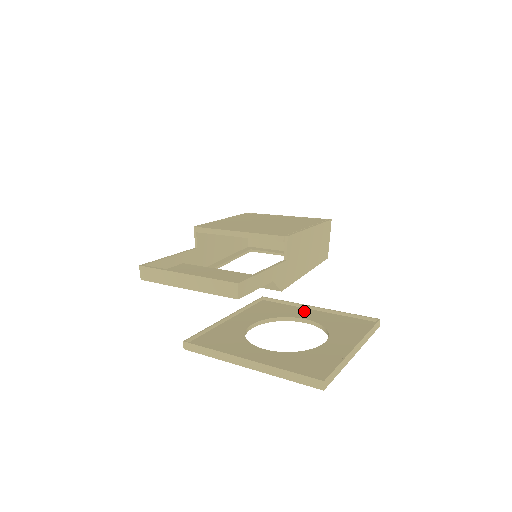
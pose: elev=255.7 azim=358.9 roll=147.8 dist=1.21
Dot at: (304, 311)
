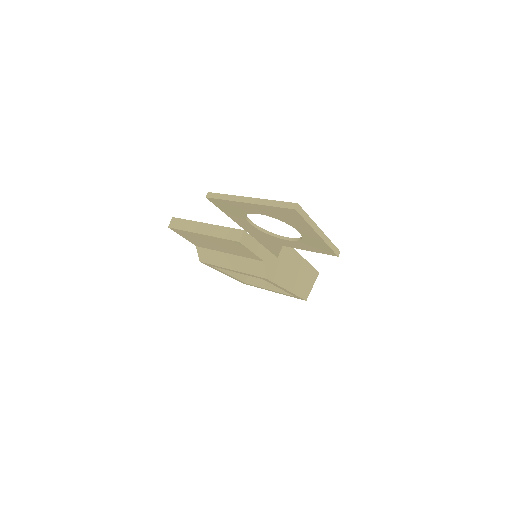
Dot at: occluded
